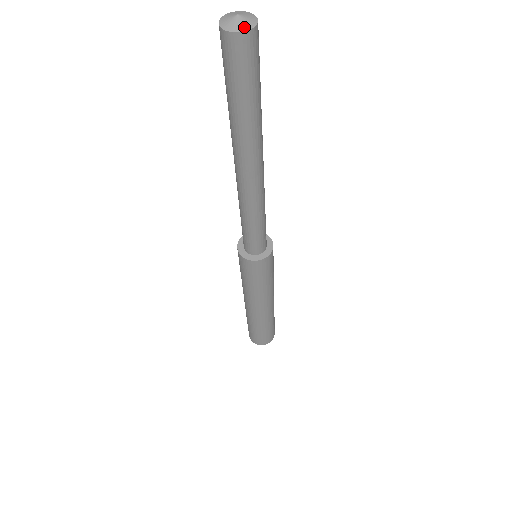
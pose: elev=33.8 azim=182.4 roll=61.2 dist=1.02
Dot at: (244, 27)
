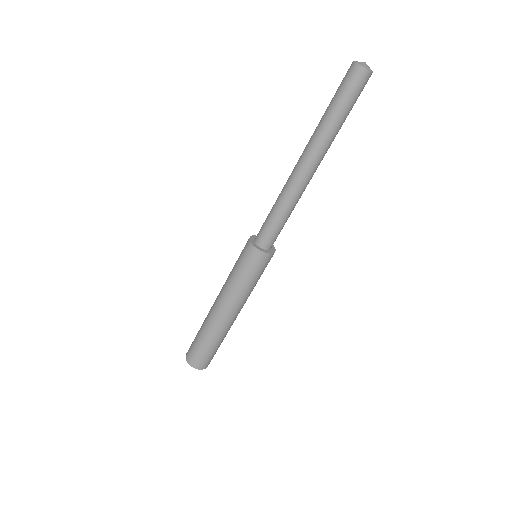
Dot at: (371, 70)
